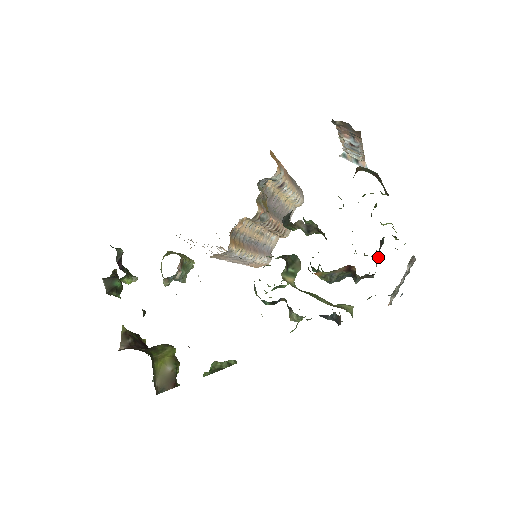
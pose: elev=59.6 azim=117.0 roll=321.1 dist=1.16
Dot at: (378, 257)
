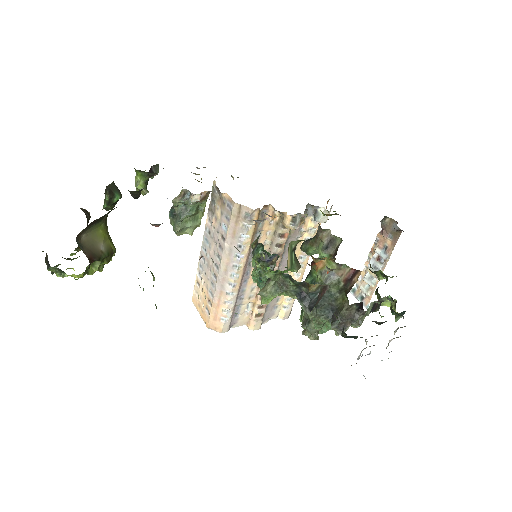
Dot at: (371, 308)
